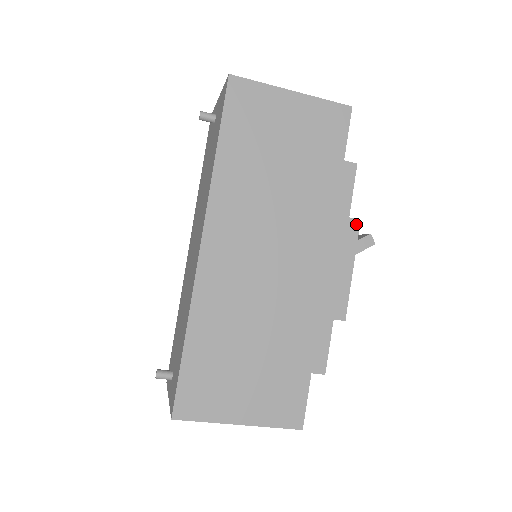
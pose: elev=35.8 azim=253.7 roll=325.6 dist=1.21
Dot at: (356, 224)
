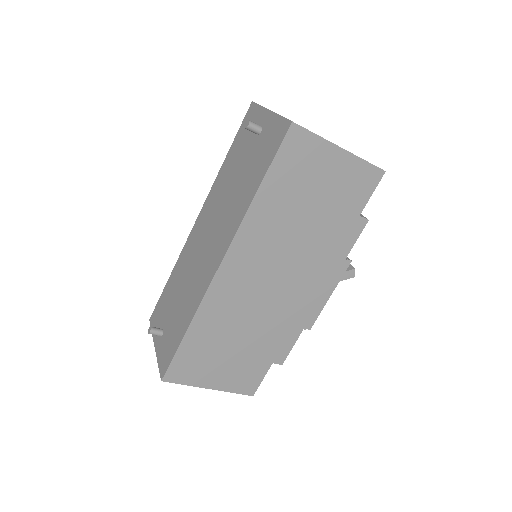
Dot at: (347, 263)
